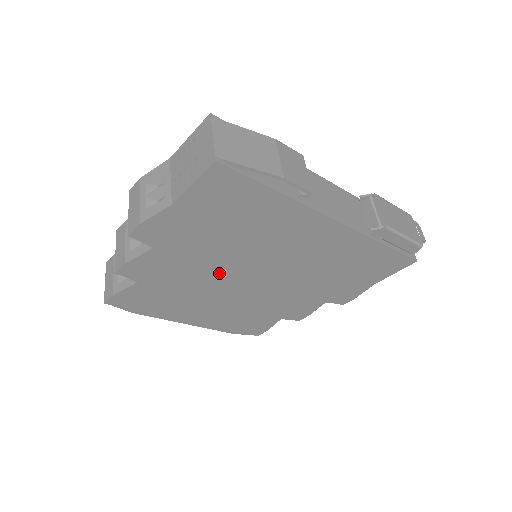
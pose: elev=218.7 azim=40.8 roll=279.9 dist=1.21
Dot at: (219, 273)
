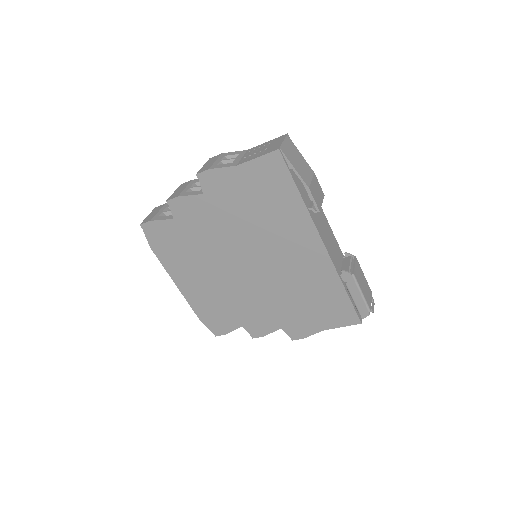
Dot at: (228, 245)
